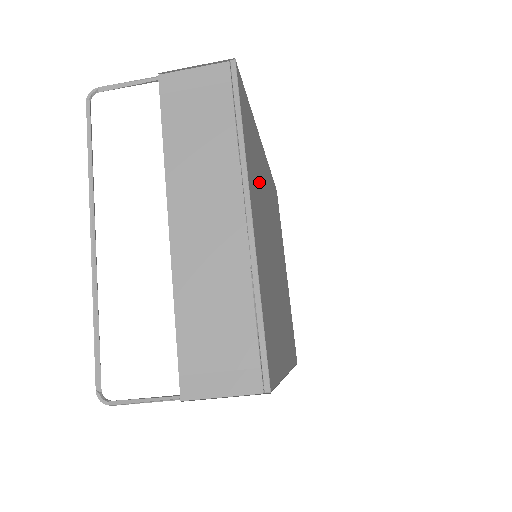
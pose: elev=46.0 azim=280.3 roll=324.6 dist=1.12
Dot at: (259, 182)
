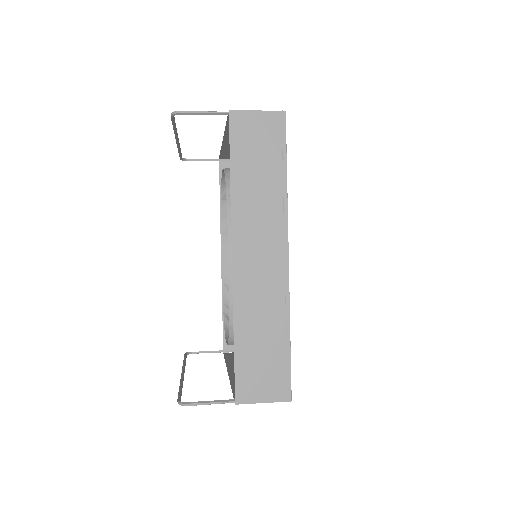
Dot at: occluded
